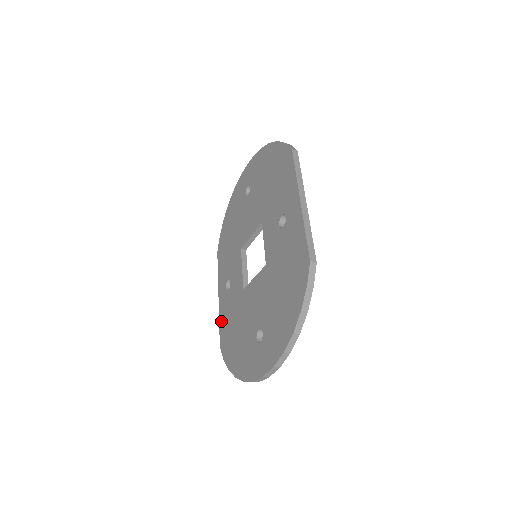
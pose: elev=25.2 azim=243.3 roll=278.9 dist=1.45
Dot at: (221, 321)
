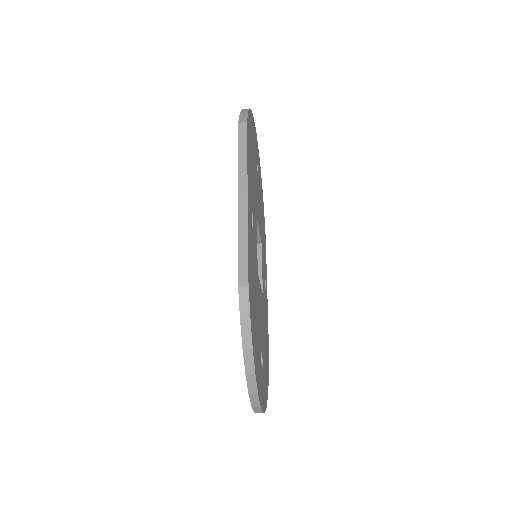
Dot at: occluded
